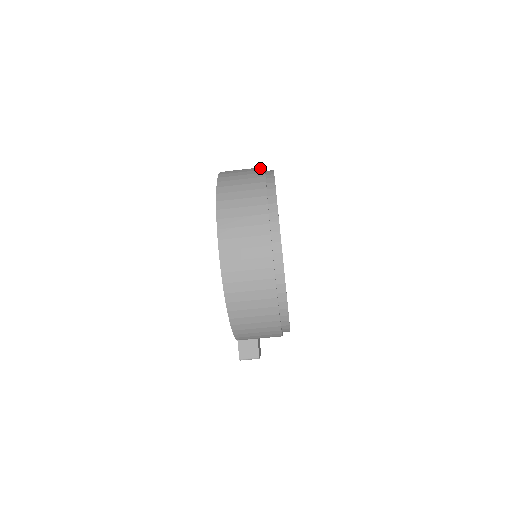
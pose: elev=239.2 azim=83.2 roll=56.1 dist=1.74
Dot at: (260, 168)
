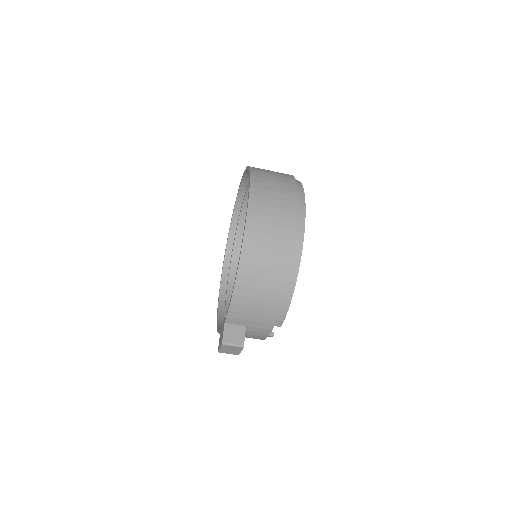
Dot at: occluded
